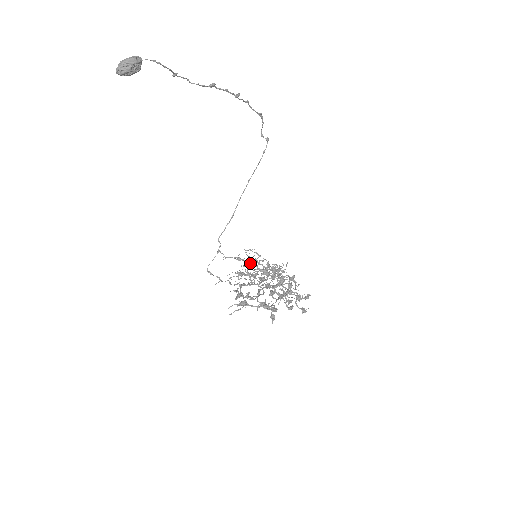
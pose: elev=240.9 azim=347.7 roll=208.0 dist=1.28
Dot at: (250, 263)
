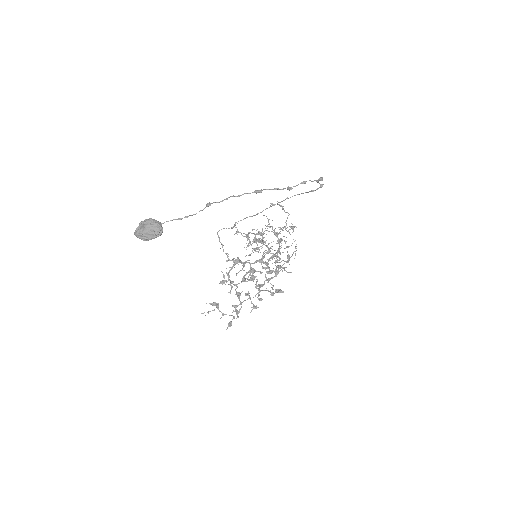
Dot at: occluded
